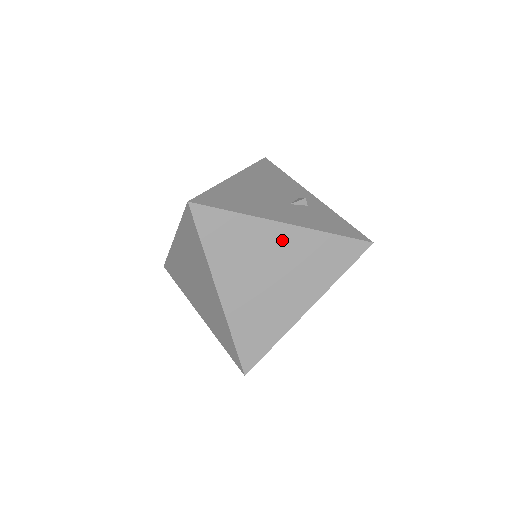
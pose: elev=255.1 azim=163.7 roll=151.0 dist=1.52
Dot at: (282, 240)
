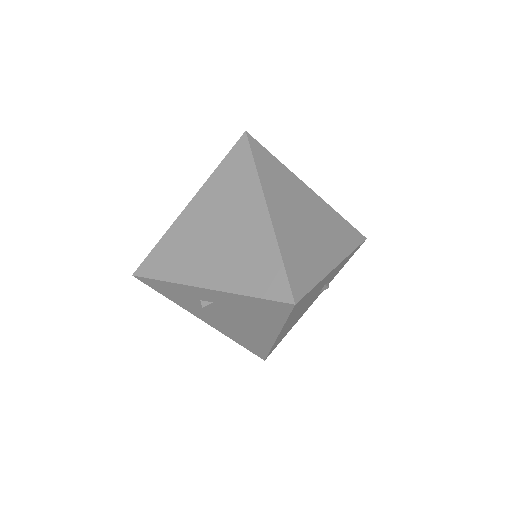
Dot at: (310, 198)
